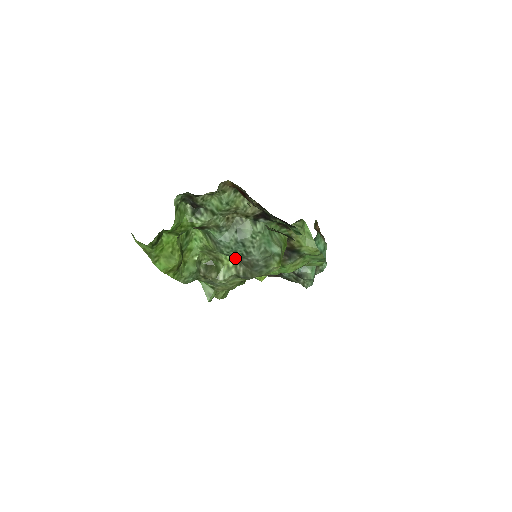
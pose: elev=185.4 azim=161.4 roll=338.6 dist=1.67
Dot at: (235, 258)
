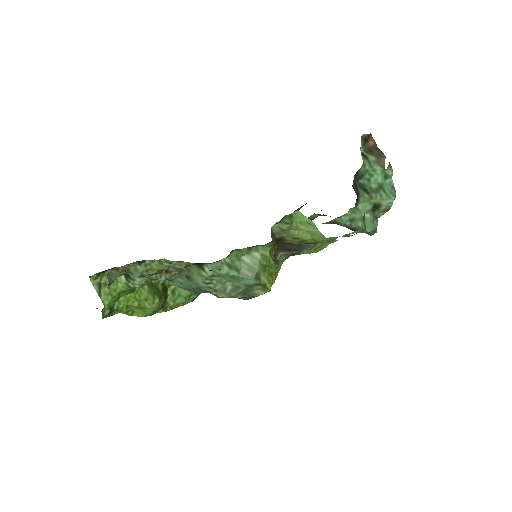
Dot at: occluded
